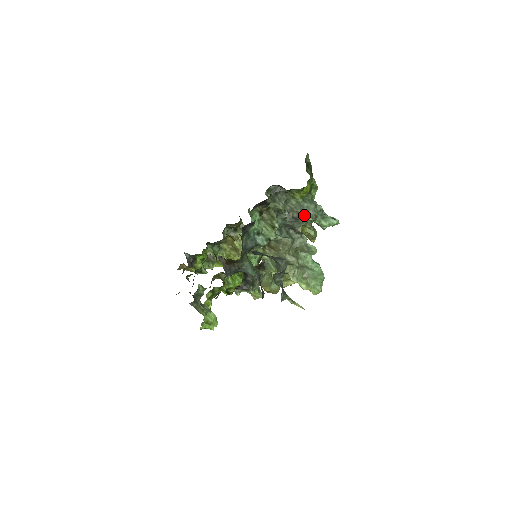
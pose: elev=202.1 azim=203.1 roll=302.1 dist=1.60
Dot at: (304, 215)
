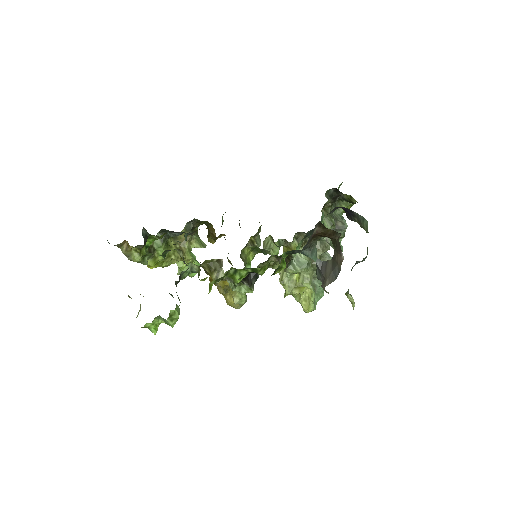
Dot at: occluded
